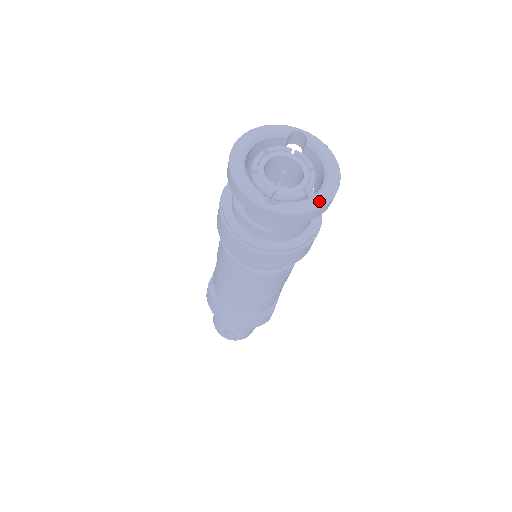
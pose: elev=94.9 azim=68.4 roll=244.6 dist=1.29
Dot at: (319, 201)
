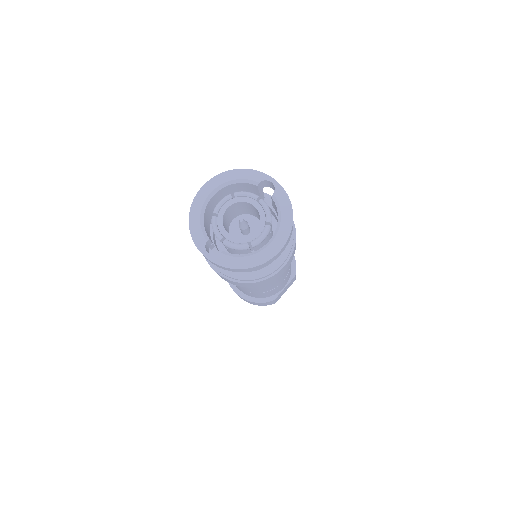
Dot at: (254, 260)
